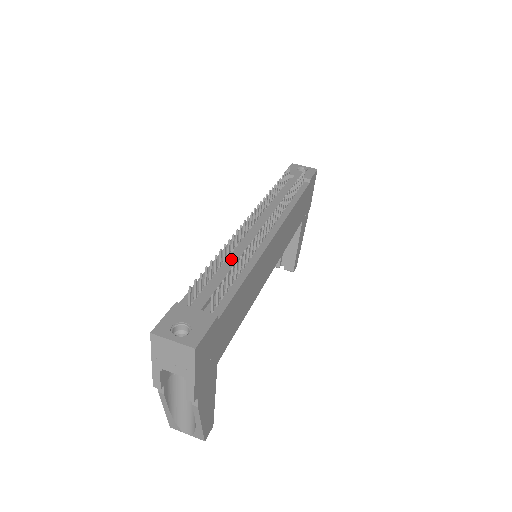
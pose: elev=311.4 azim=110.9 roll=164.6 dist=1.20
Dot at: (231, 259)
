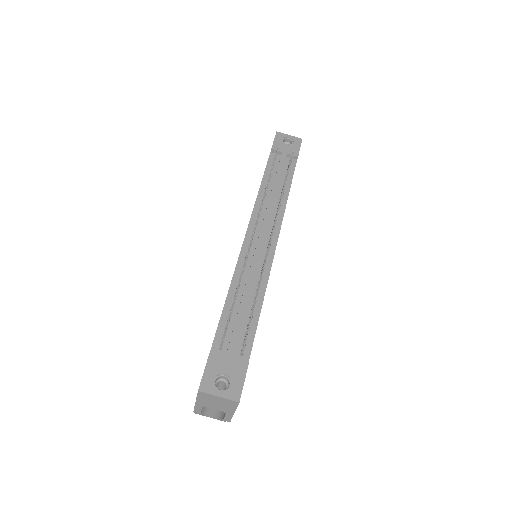
Dot at: (246, 287)
